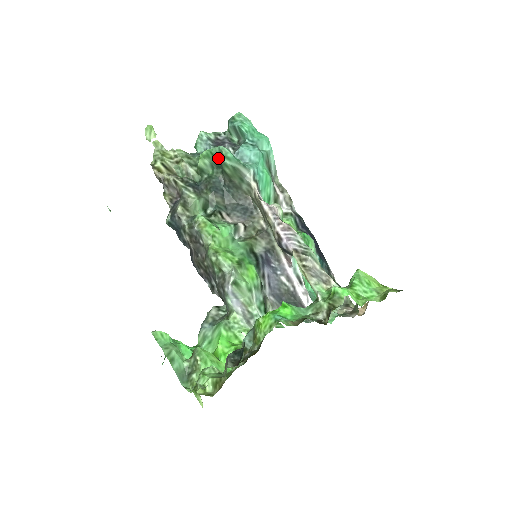
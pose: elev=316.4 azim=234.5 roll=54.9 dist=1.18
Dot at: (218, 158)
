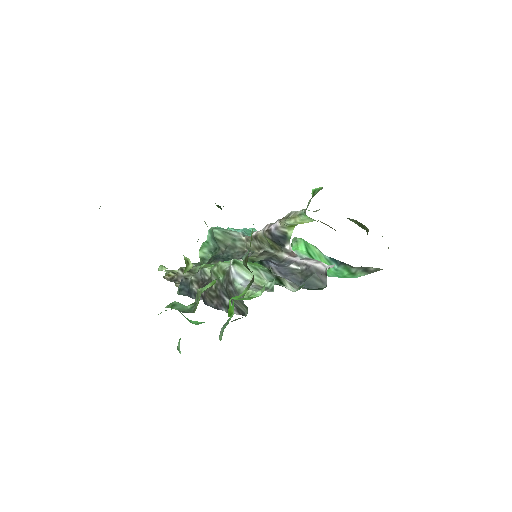
Dot at: (211, 239)
